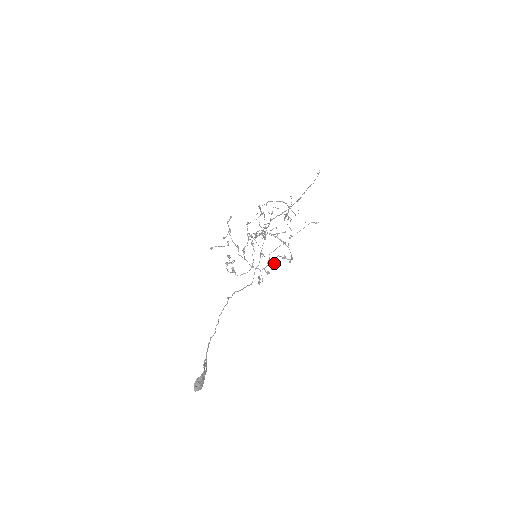
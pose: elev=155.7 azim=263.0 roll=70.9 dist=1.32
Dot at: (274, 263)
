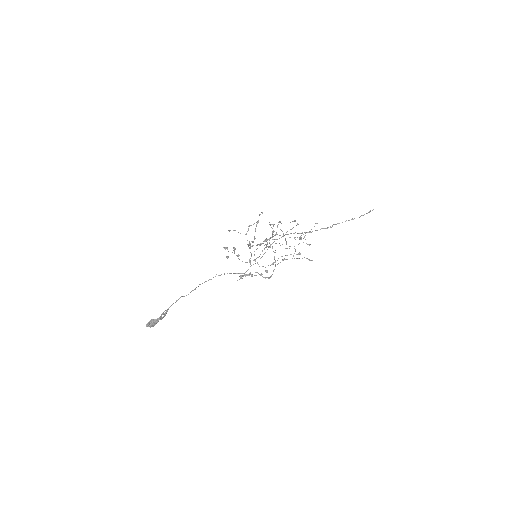
Dot at: occluded
